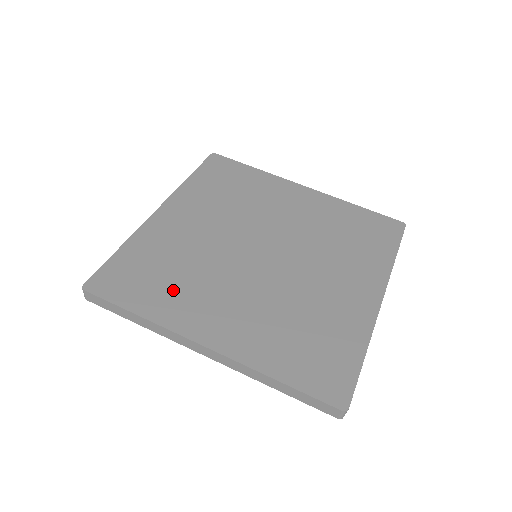
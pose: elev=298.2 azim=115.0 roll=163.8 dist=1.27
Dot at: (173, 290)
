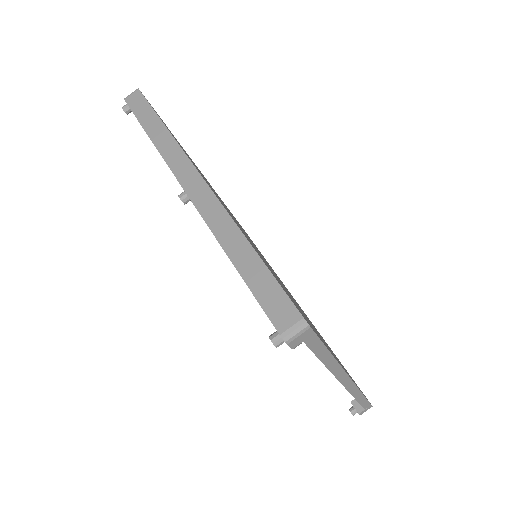
Dot at: occluded
